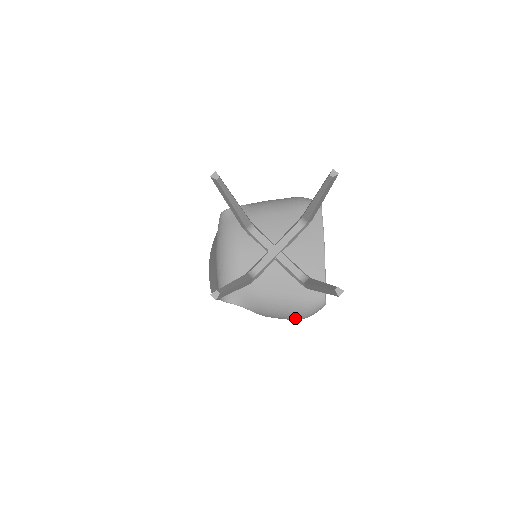
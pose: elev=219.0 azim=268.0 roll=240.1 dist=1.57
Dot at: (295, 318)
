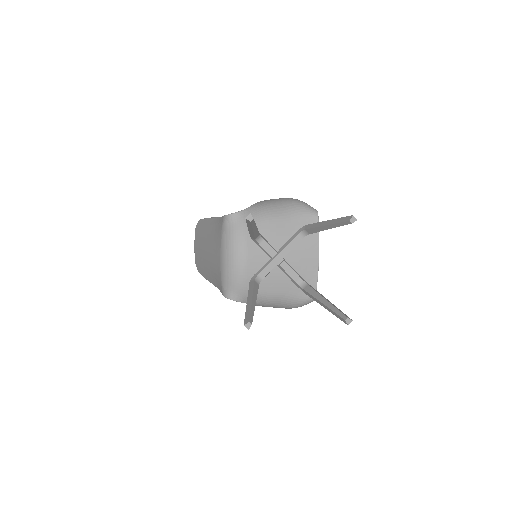
Dot at: (285, 308)
